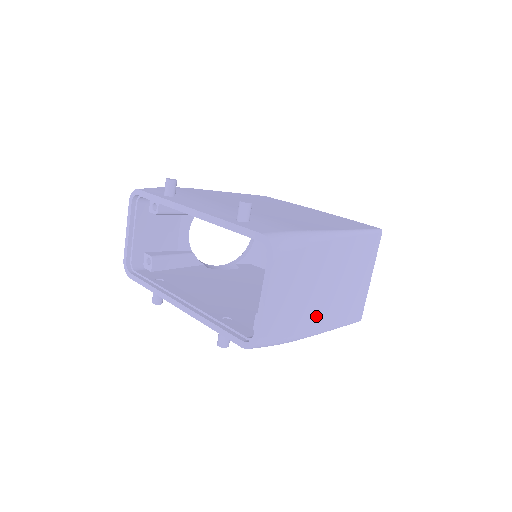
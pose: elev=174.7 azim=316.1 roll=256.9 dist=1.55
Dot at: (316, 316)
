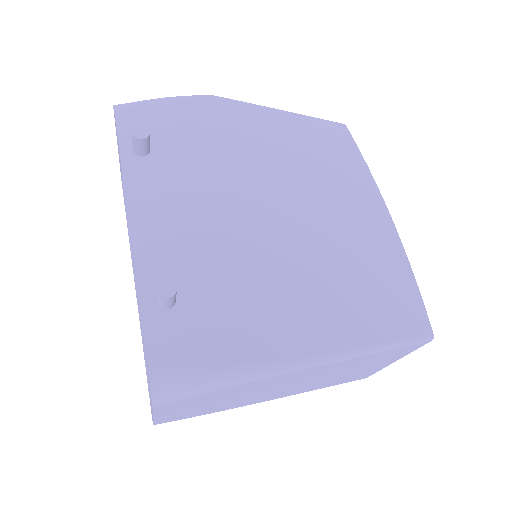
Dot at: (265, 397)
